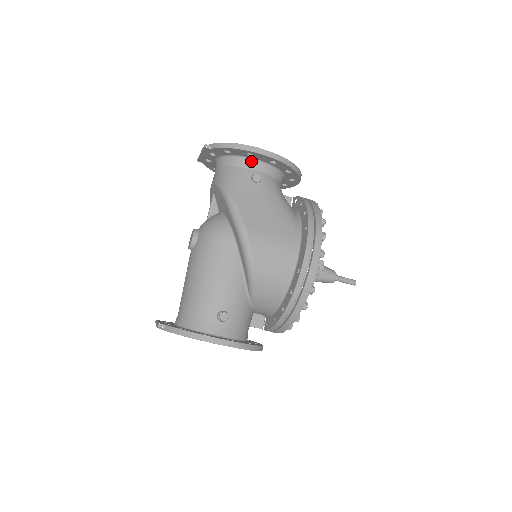
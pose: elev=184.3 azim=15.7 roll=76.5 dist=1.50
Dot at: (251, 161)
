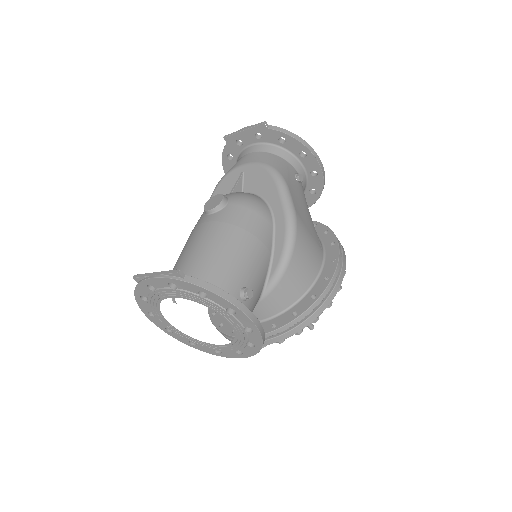
Dot at: (297, 161)
